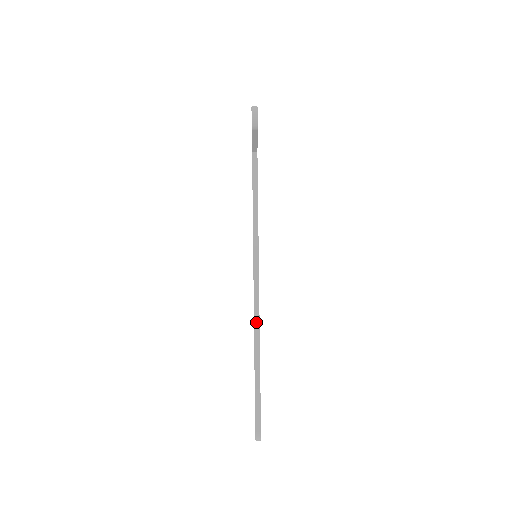
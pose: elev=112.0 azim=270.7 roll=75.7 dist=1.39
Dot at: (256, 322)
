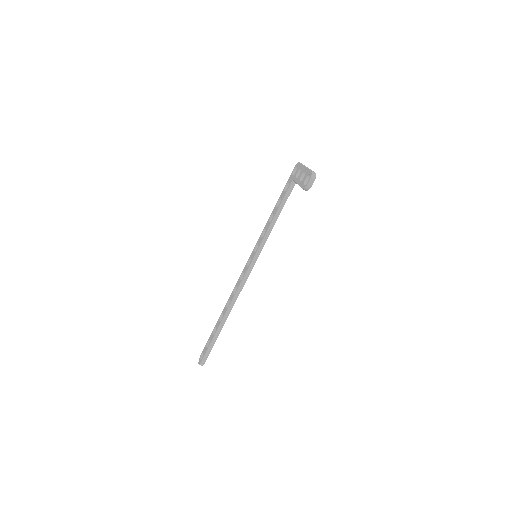
Dot at: (234, 300)
